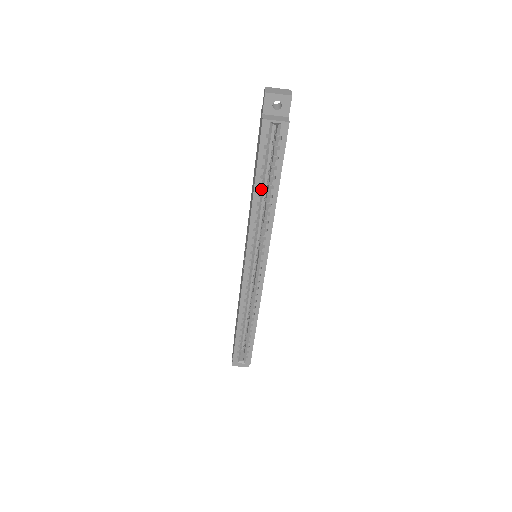
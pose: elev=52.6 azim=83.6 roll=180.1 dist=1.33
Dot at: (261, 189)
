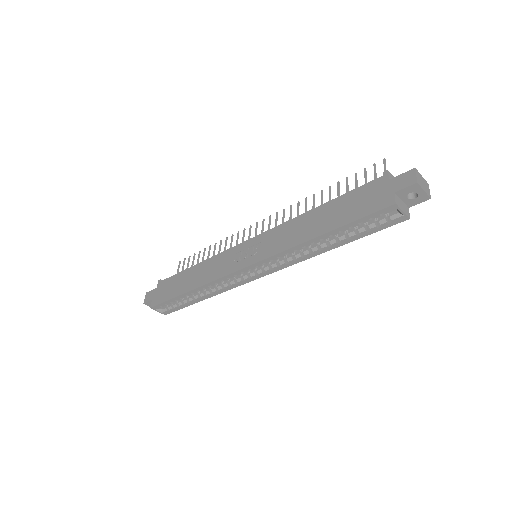
Dot at: (329, 237)
